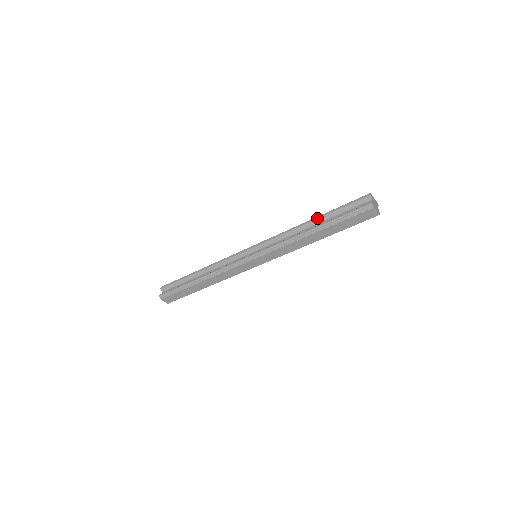
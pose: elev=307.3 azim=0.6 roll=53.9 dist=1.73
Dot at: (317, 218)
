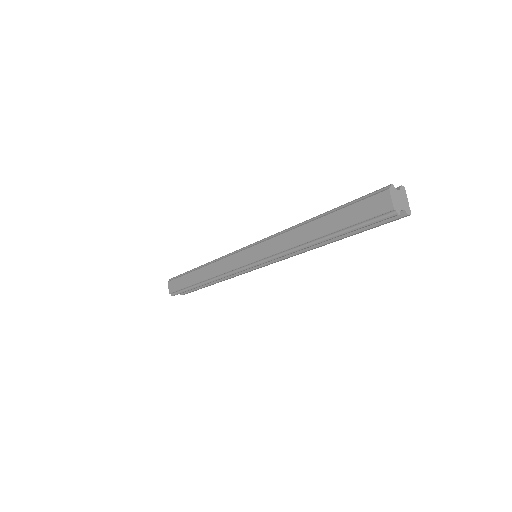
Dot at: occluded
